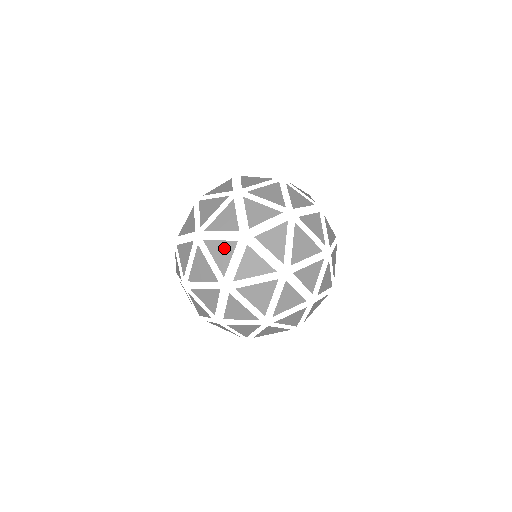
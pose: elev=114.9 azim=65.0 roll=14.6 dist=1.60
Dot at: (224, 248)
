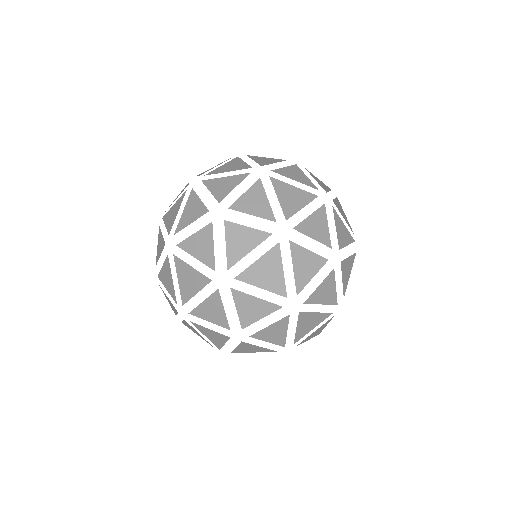
Dot at: (269, 159)
